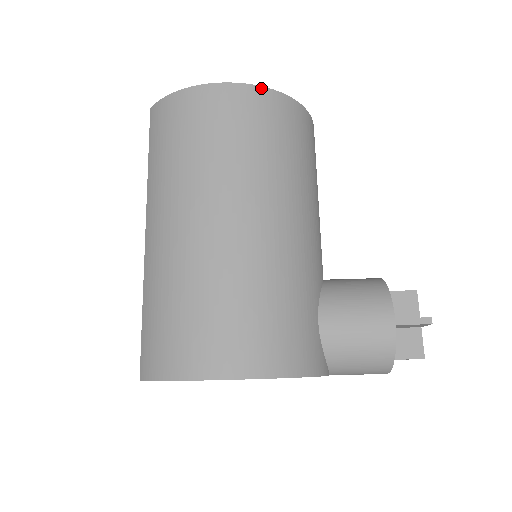
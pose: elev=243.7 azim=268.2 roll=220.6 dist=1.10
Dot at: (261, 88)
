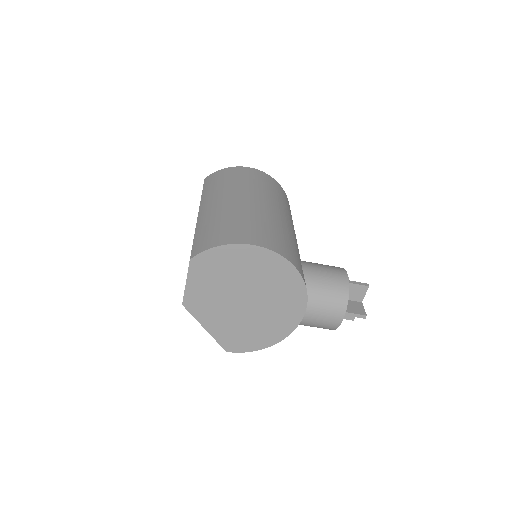
Dot at: (269, 176)
